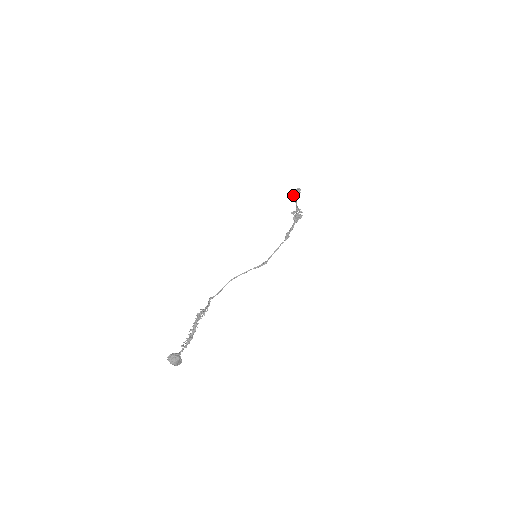
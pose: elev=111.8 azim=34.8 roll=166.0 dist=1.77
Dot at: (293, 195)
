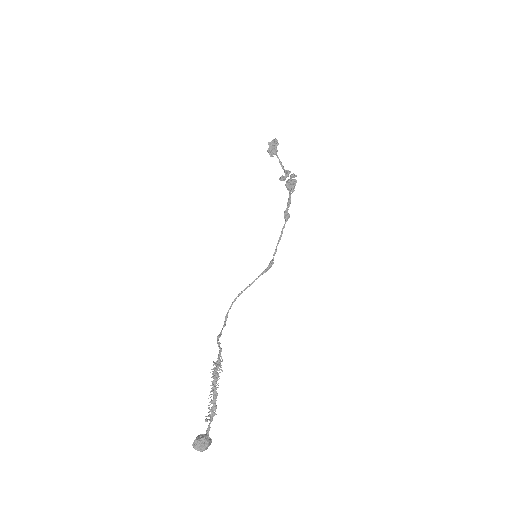
Dot at: (270, 151)
